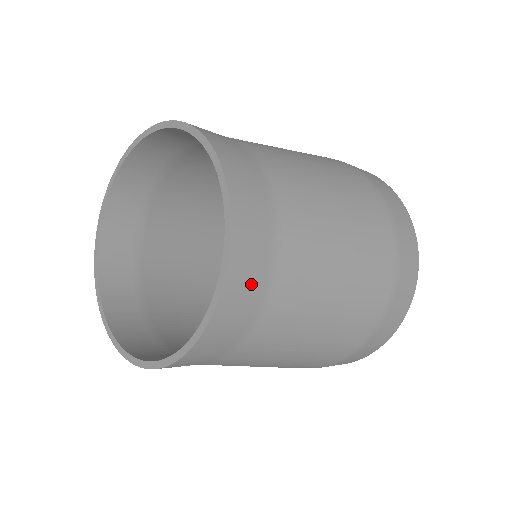
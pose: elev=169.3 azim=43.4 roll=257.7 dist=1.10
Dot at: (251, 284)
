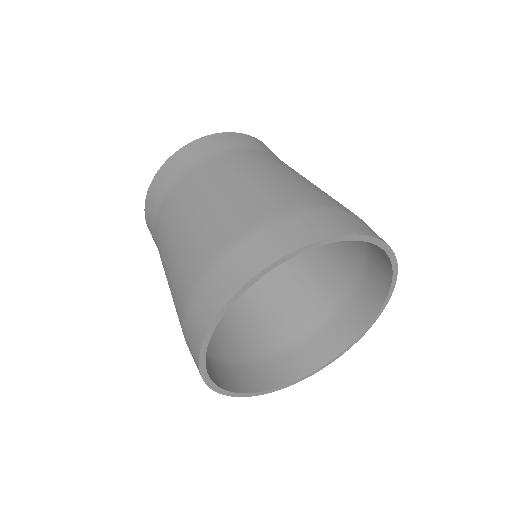
Dot at: (204, 150)
